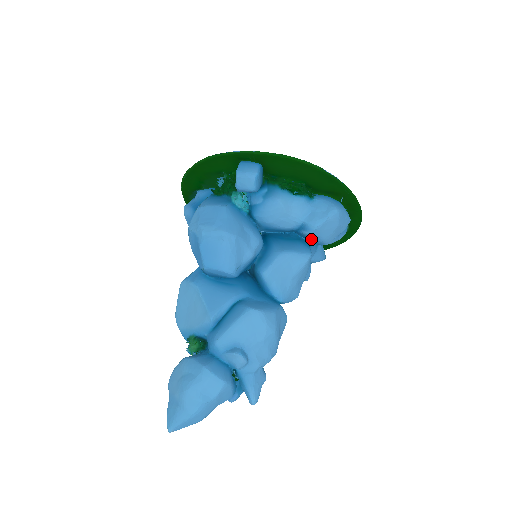
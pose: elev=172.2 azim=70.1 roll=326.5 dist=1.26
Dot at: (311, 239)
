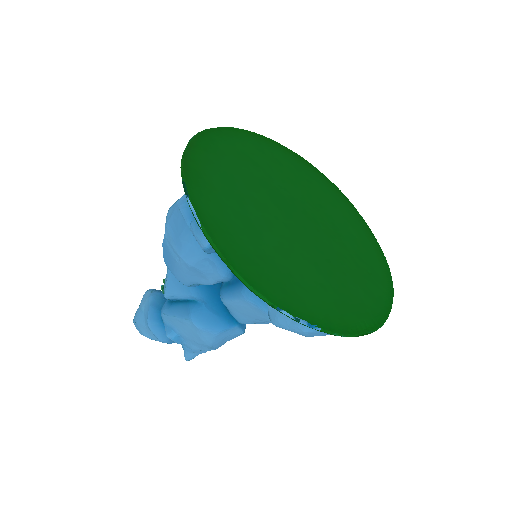
Dot at: occluded
